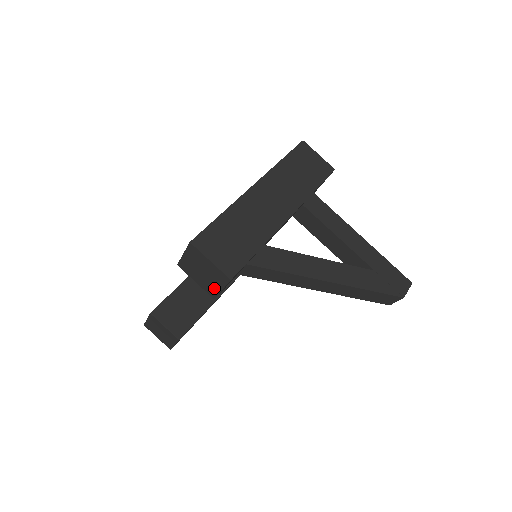
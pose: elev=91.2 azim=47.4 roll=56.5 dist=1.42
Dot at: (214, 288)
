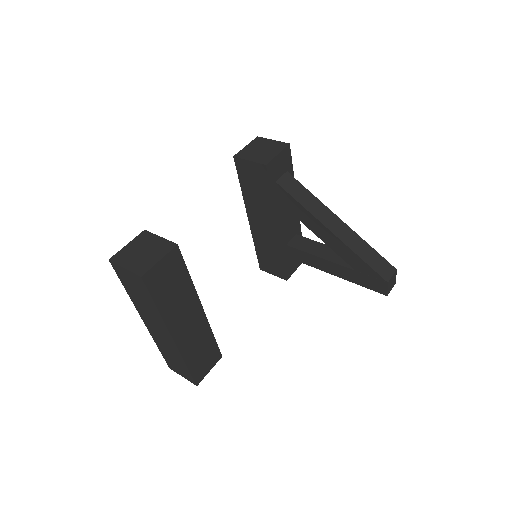
Dot at: (269, 156)
